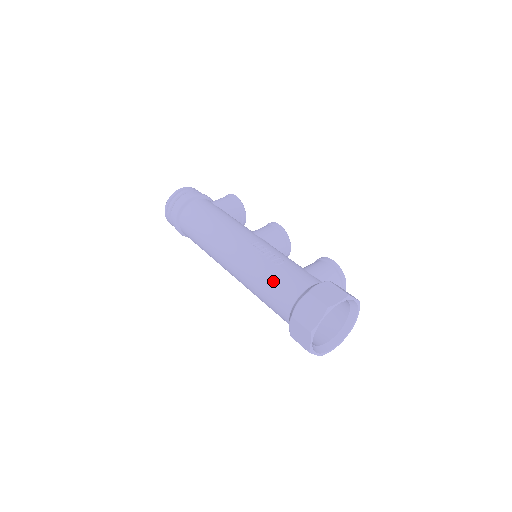
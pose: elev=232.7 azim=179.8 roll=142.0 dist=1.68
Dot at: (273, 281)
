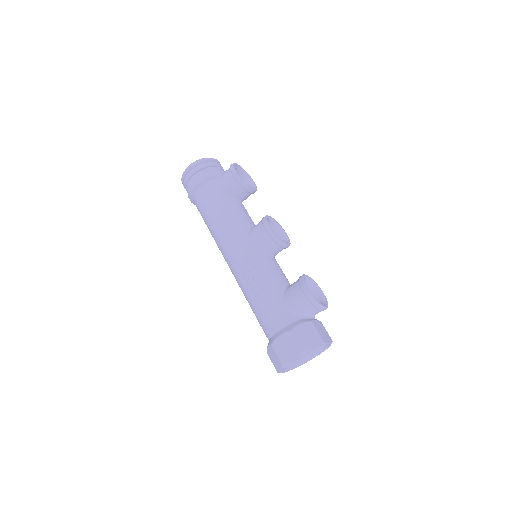
Dot at: (255, 313)
